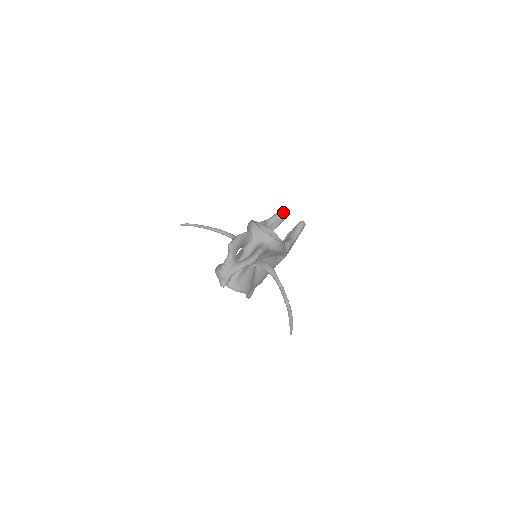
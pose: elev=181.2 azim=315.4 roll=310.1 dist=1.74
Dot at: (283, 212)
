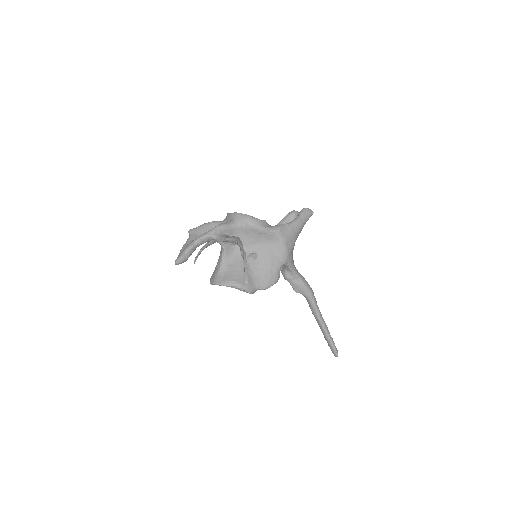
Dot at: (288, 213)
